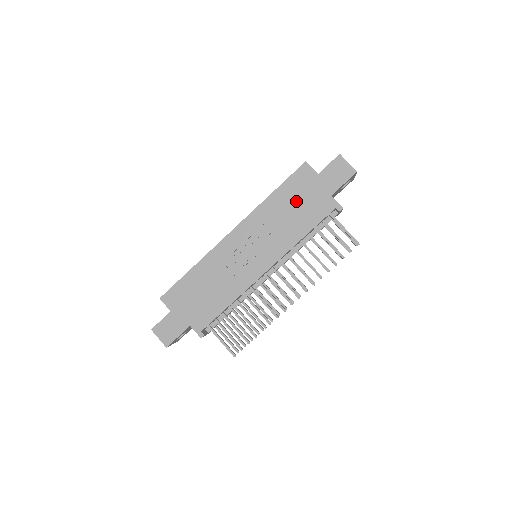
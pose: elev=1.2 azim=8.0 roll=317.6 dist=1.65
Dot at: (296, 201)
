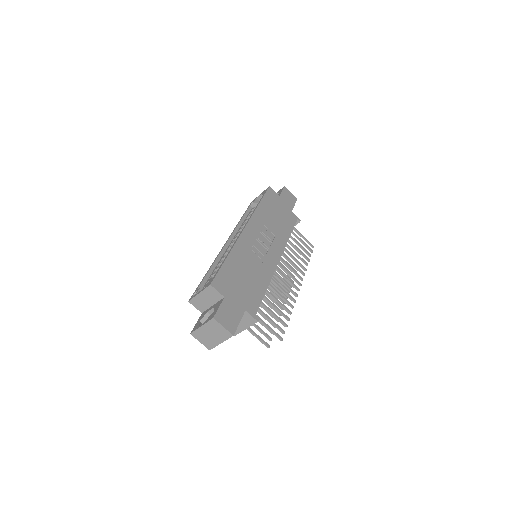
Dot at: (275, 211)
